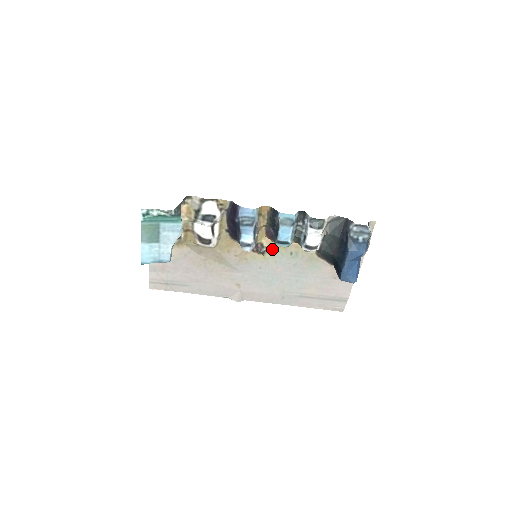
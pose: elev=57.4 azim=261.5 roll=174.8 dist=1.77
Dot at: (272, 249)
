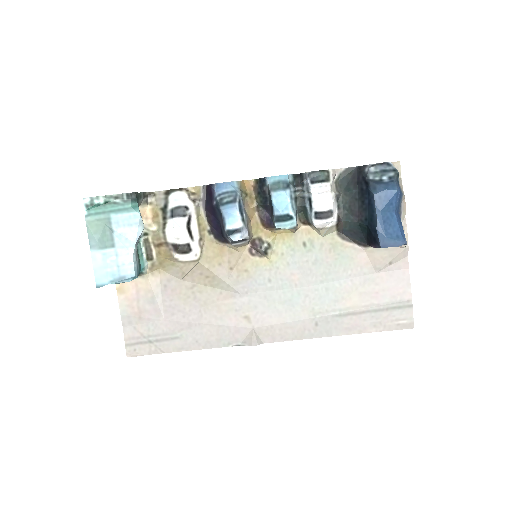
Dot at: (276, 244)
